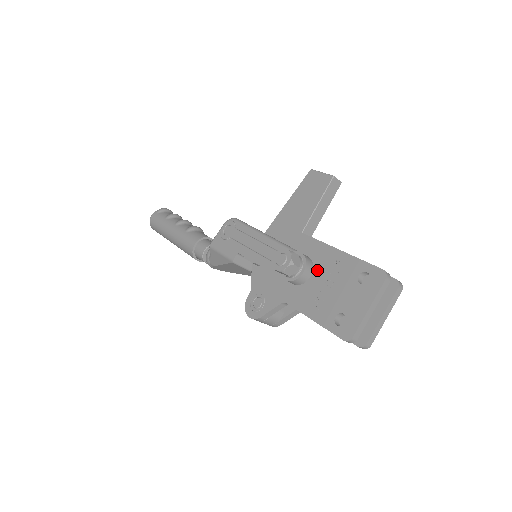
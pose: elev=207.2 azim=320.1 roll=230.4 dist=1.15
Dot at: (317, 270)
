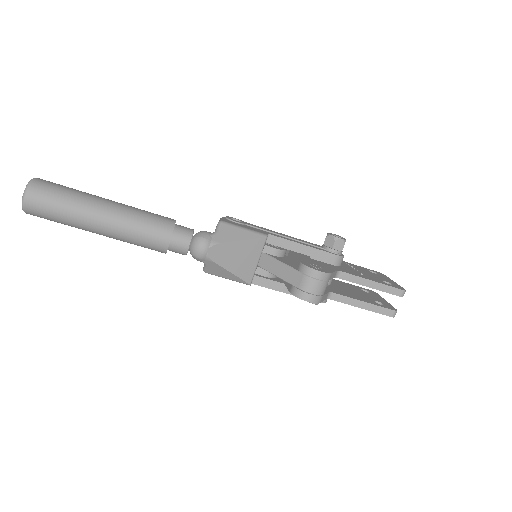
Dot at: occluded
